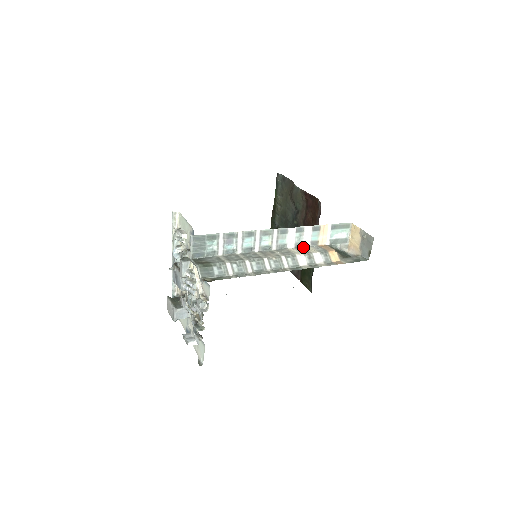
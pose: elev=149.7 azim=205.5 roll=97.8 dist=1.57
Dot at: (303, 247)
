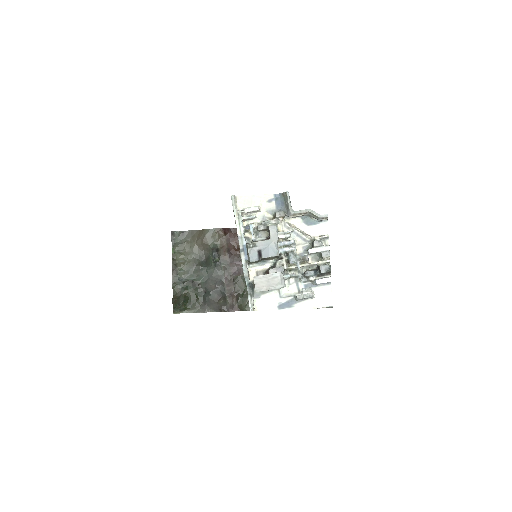
Dot at: occluded
